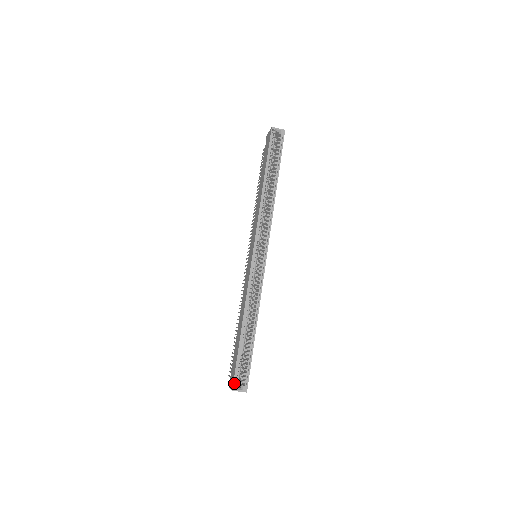
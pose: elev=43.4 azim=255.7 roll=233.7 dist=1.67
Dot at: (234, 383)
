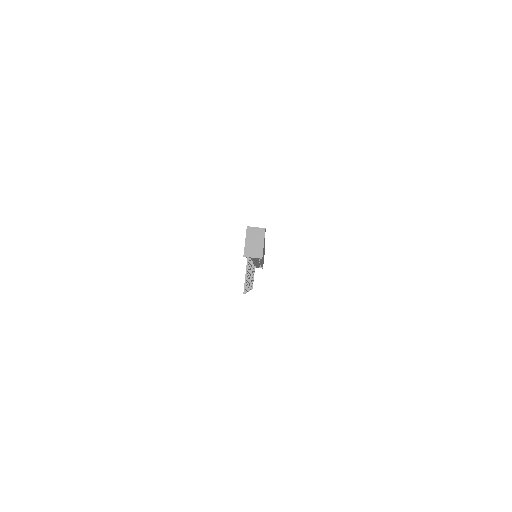
Dot at: occluded
